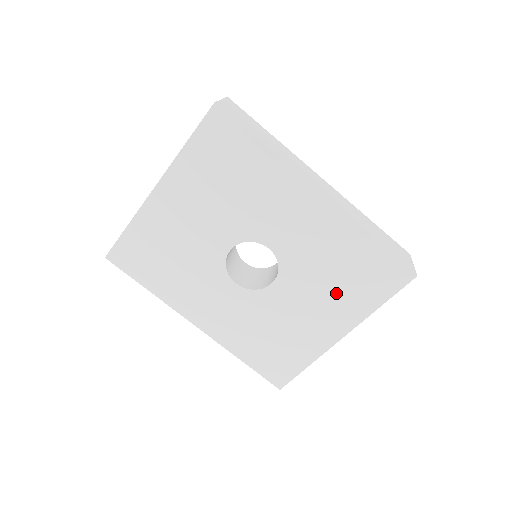
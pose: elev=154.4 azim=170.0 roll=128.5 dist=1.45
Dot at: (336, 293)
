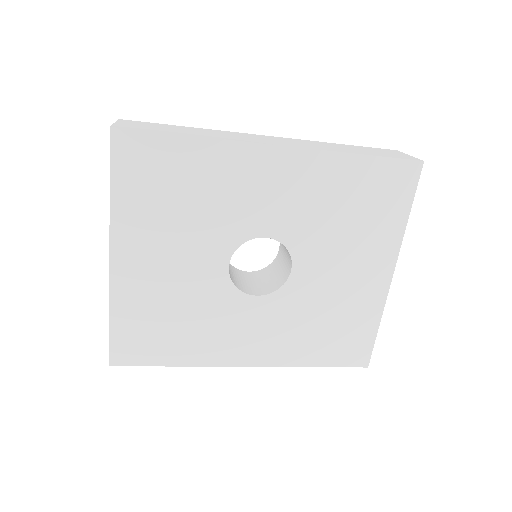
Dot at: (359, 234)
